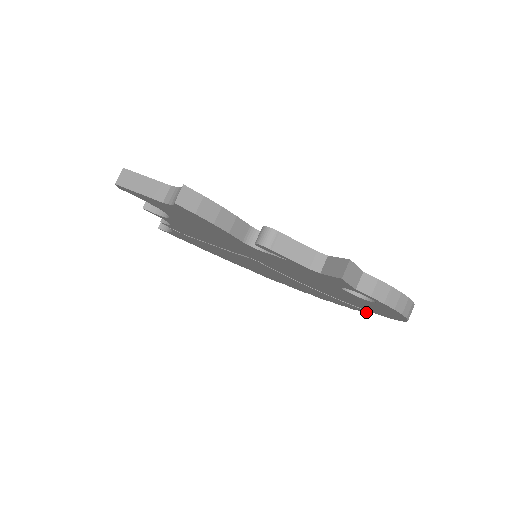
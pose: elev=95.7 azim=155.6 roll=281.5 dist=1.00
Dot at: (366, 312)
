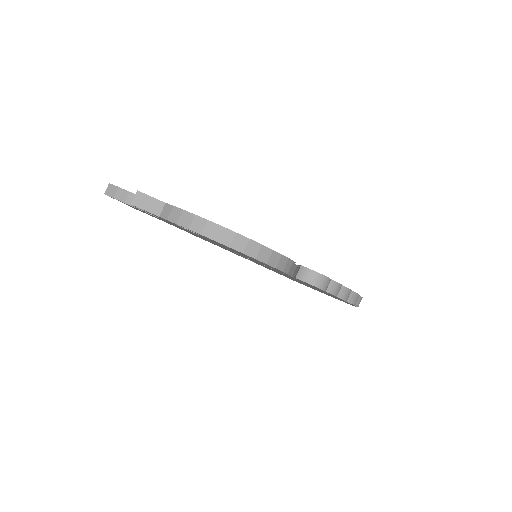
Dot at: (310, 284)
